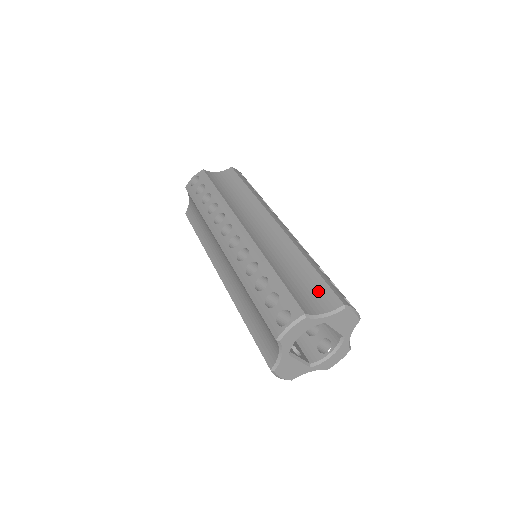
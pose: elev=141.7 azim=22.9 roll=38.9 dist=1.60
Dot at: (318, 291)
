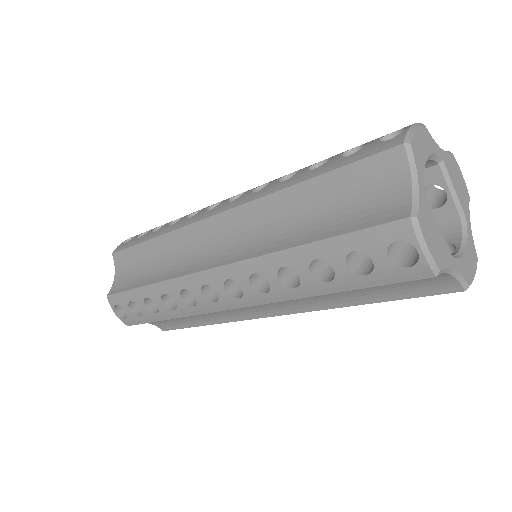
Dot at: occluded
